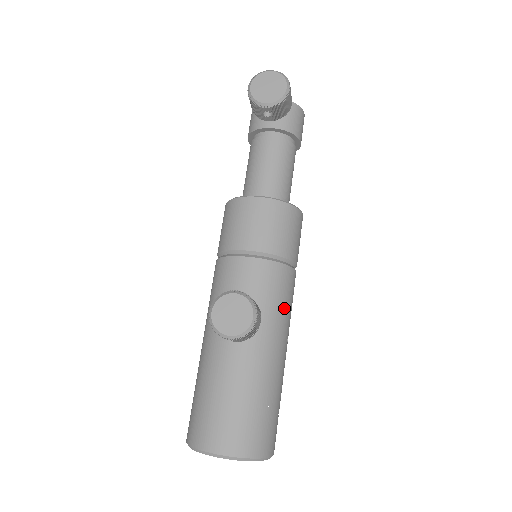
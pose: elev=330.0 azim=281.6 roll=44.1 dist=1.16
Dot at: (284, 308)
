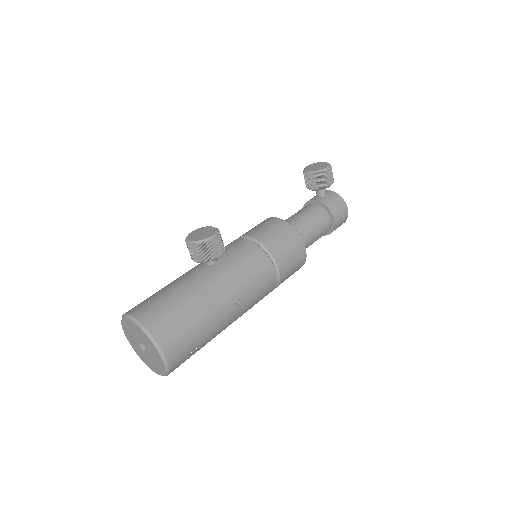
Dot at: (246, 275)
